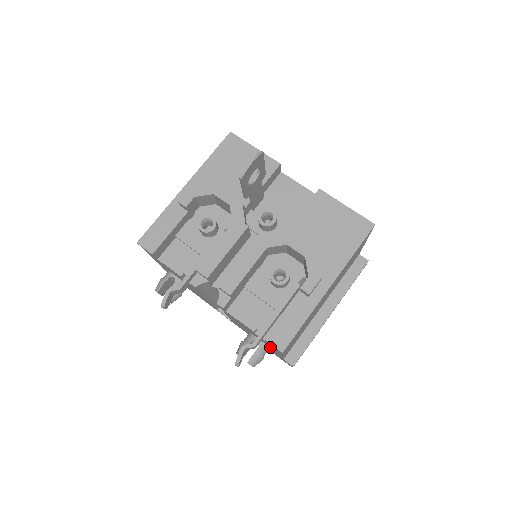
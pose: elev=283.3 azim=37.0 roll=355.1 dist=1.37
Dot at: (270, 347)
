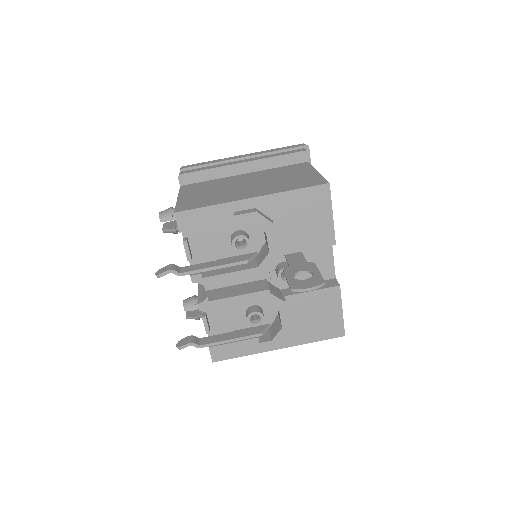
Dot at: occluded
